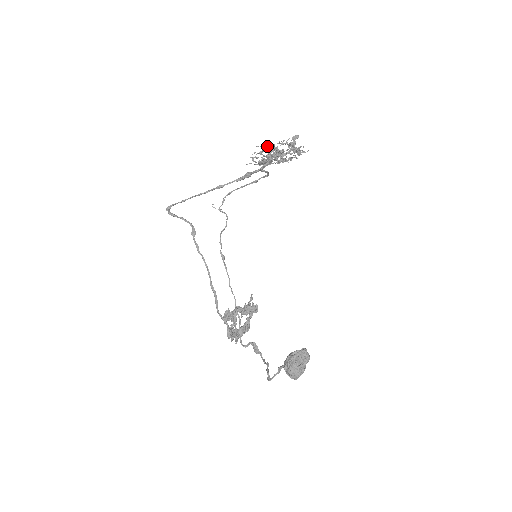
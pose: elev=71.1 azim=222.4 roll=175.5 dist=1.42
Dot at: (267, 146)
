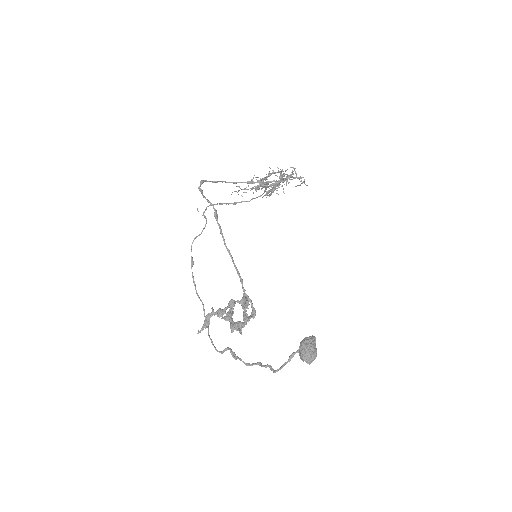
Dot at: (281, 170)
